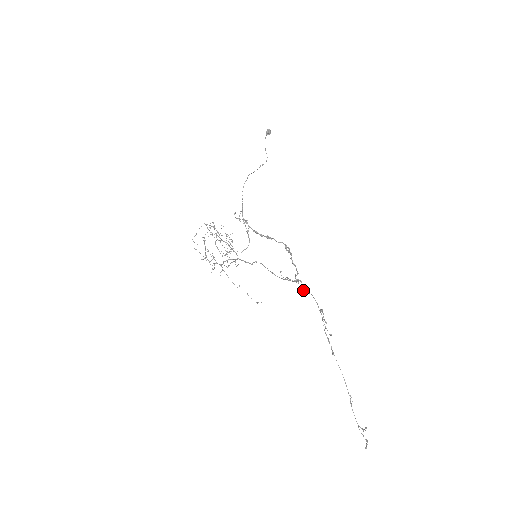
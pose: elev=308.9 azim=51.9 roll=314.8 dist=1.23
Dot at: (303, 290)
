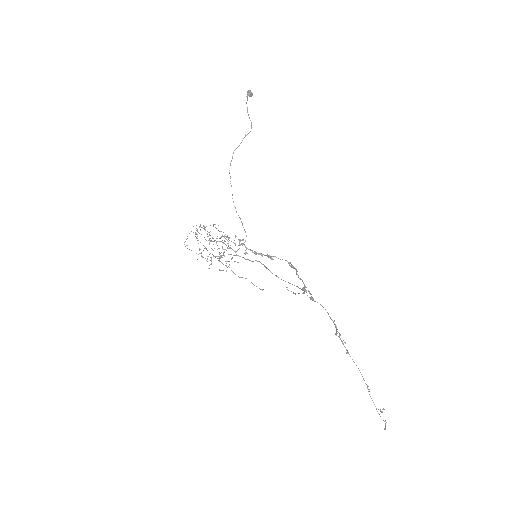
Dot at: (312, 299)
